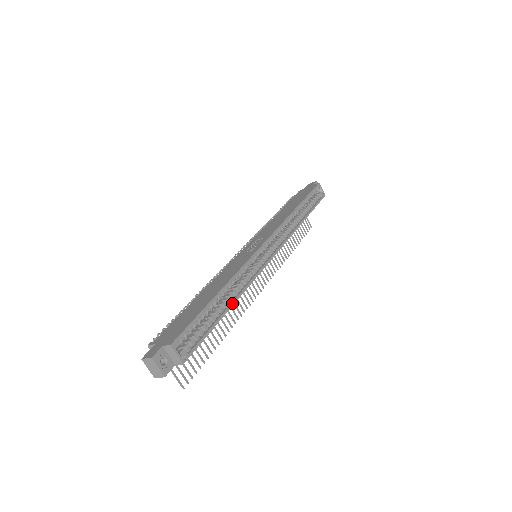
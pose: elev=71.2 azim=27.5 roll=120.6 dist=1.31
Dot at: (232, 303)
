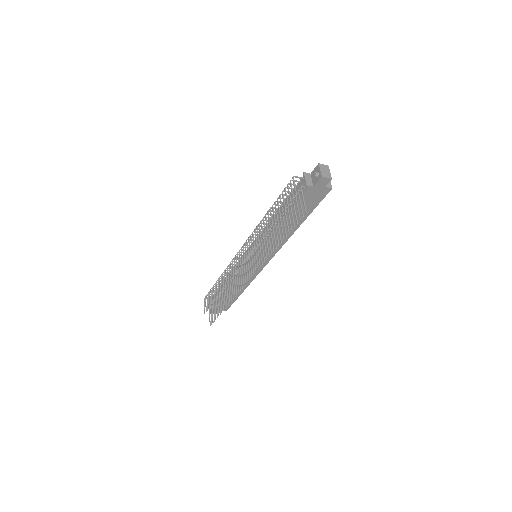
Dot at: (298, 227)
